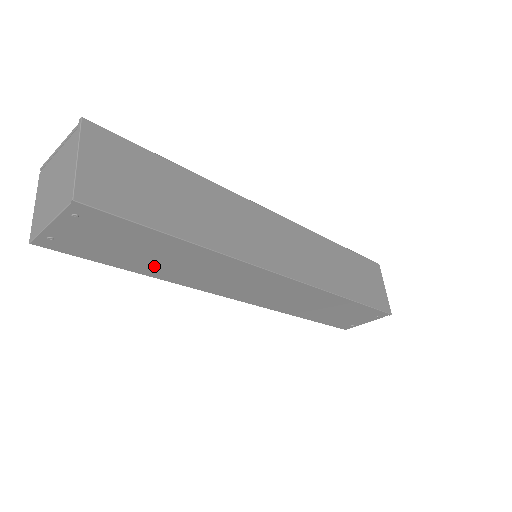
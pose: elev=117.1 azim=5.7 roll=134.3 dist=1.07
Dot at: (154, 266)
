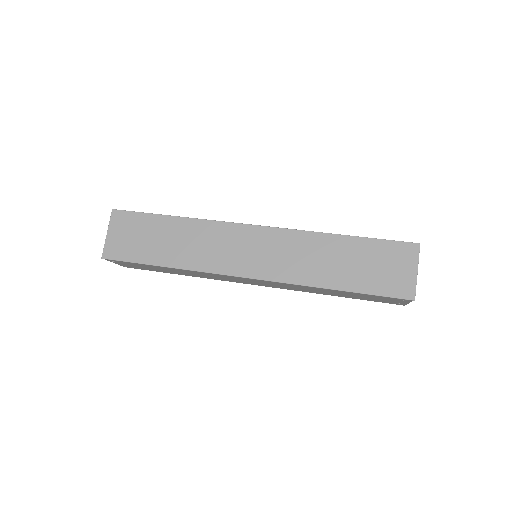
Dot at: (179, 273)
